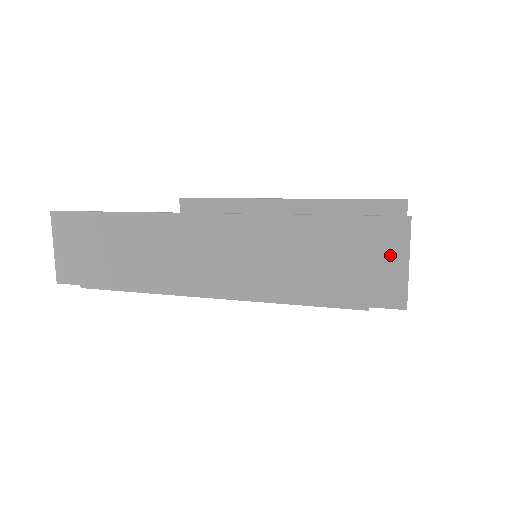
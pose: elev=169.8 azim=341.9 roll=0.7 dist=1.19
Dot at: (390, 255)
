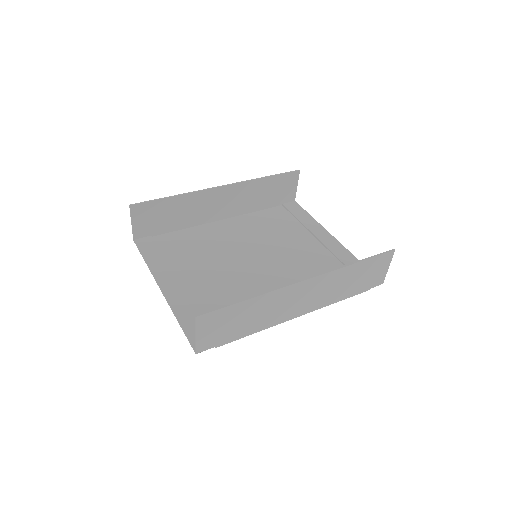
Dot at: (383, 267)
